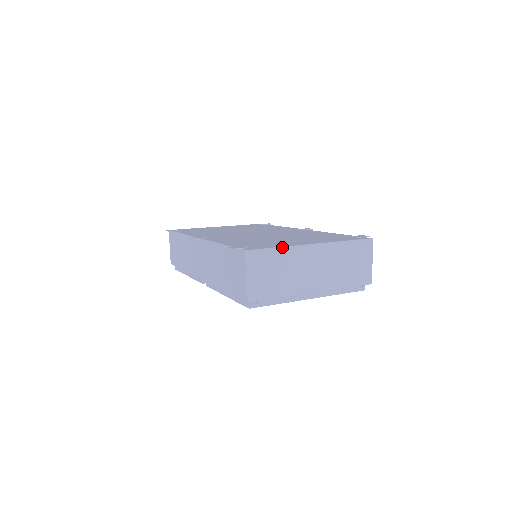
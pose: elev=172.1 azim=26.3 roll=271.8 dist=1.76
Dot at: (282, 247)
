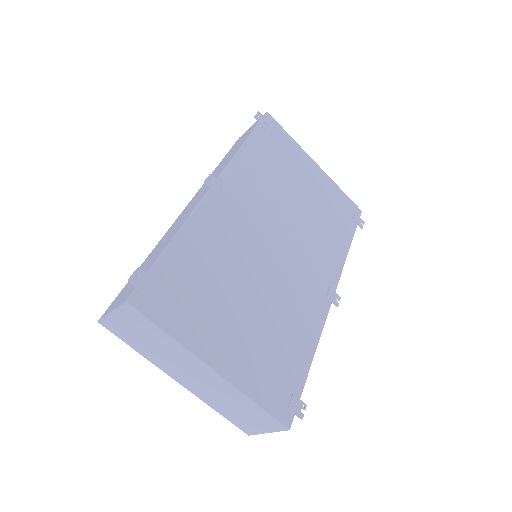
Dot at: (173, 338)
